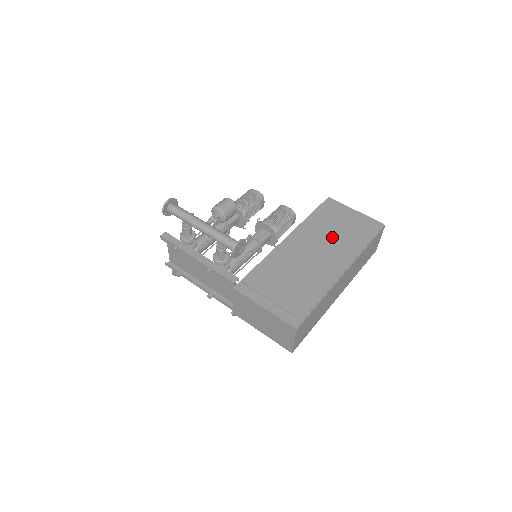
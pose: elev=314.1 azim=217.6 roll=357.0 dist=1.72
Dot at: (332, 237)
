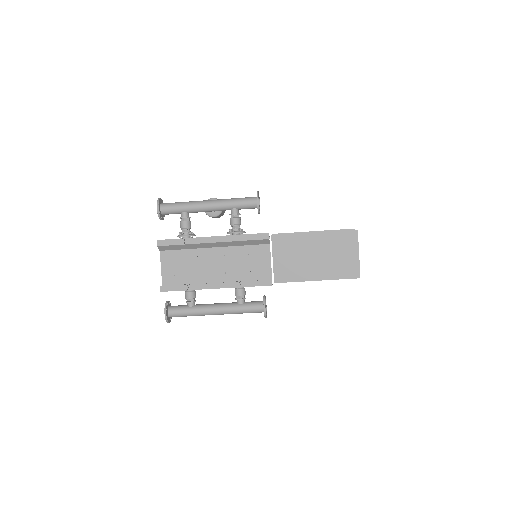
Dot at: occluded
